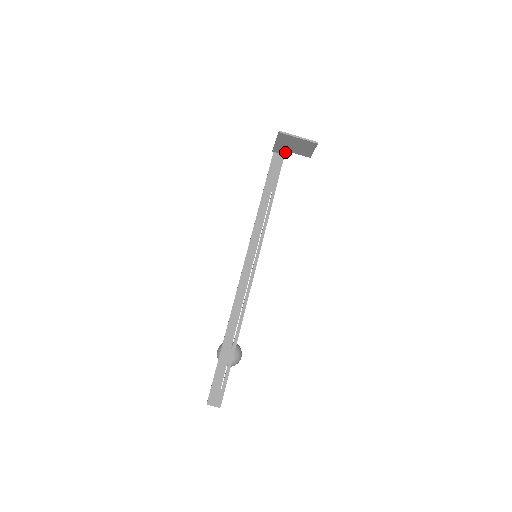
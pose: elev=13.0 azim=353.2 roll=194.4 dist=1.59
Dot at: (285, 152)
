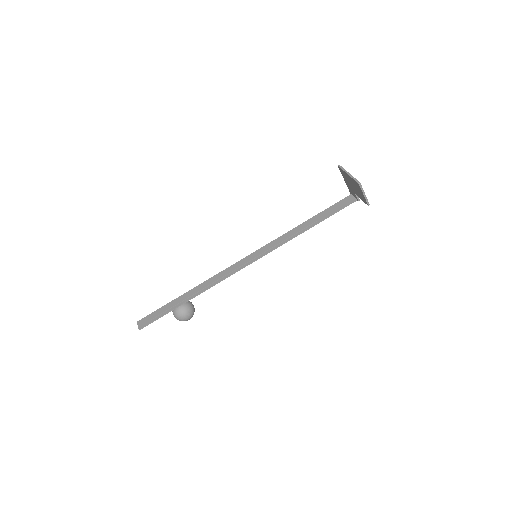
Dot at: (355, 195)
